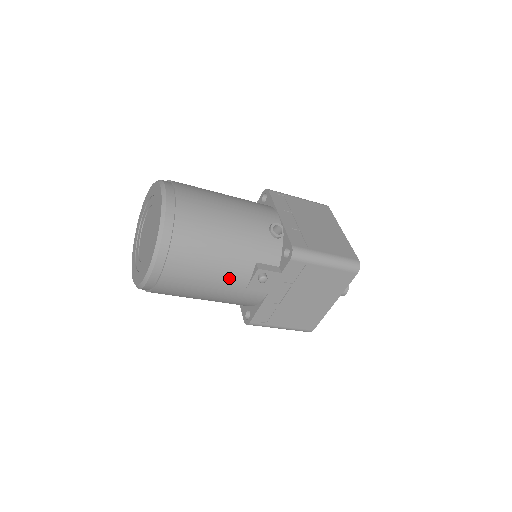
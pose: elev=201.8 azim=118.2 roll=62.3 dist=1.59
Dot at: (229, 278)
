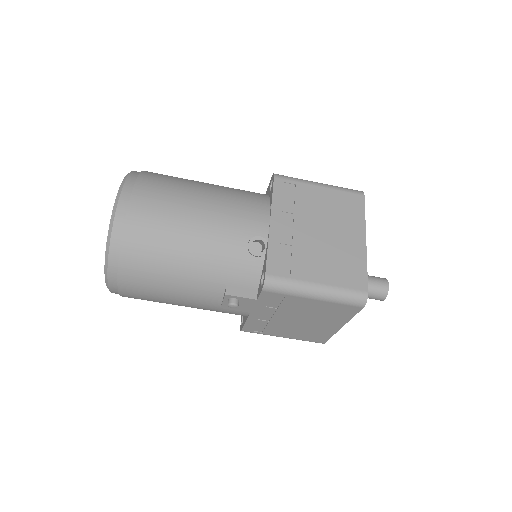
Dot at: (196, 298)
